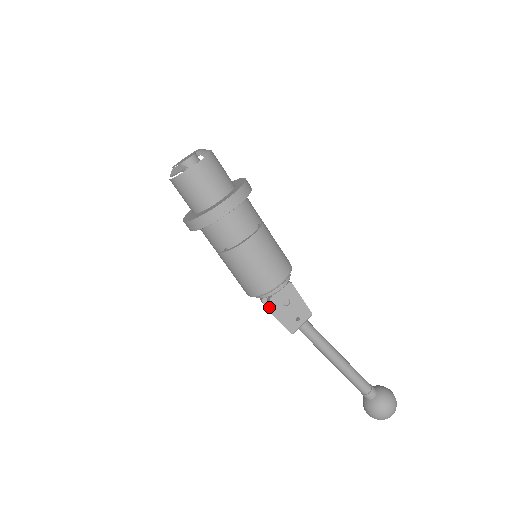
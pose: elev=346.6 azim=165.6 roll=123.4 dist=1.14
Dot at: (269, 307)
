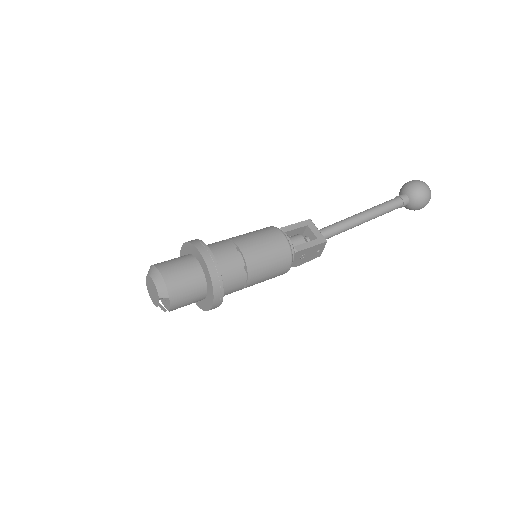
Dot at: occluded
